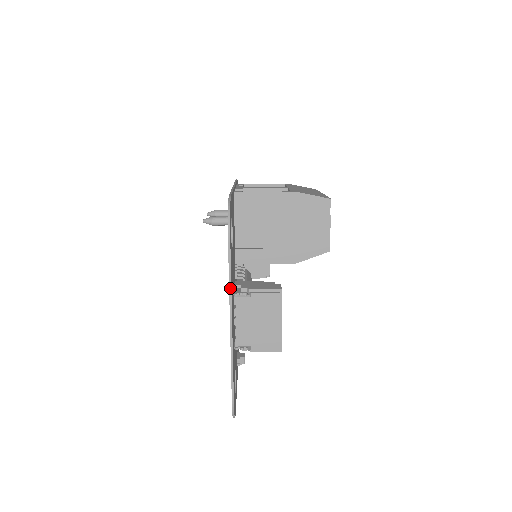
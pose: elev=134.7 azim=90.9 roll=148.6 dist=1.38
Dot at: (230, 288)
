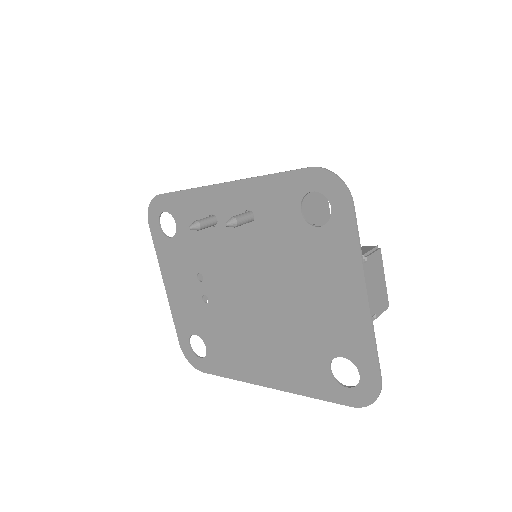
Dot at: (362, 256)
